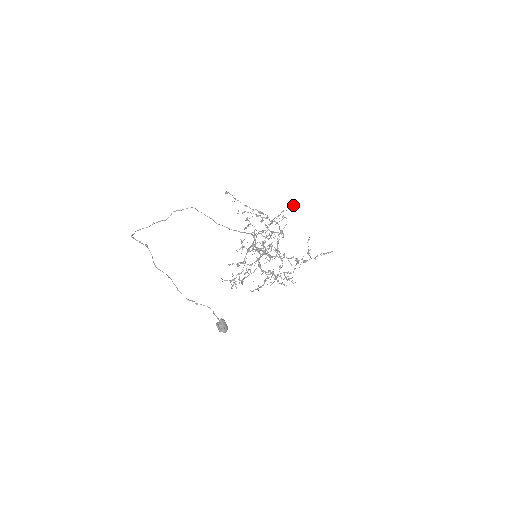
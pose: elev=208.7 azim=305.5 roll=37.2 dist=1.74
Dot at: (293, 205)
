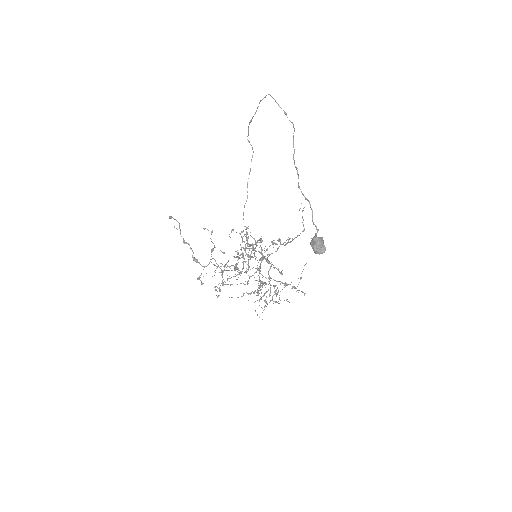
Dot at: occluded
